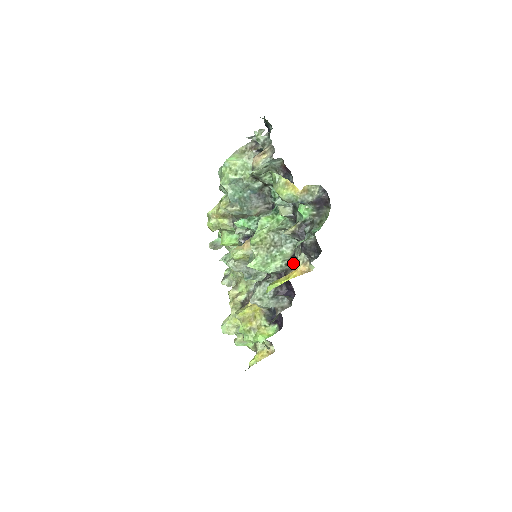
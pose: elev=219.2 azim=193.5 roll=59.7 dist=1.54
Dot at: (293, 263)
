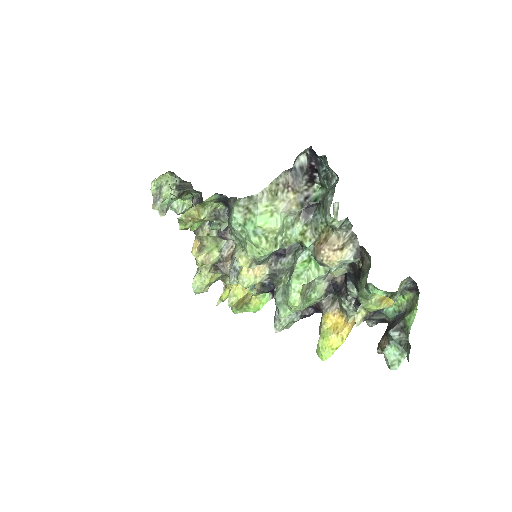
Dot at: (328, 296)
